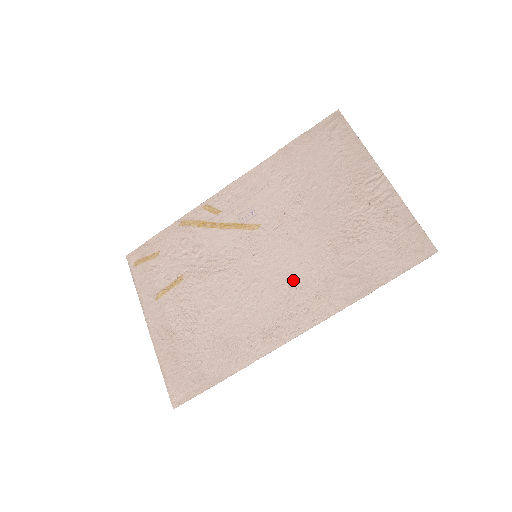
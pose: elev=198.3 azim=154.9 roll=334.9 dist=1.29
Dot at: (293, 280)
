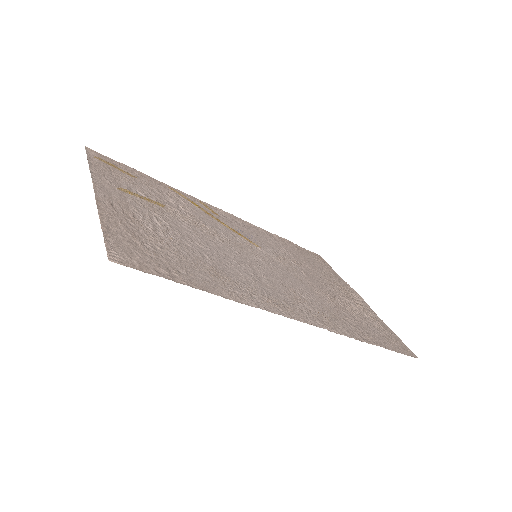
Dot at: (297, 291)
